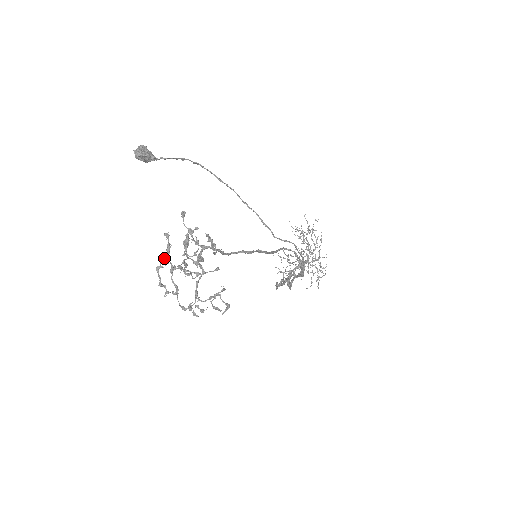
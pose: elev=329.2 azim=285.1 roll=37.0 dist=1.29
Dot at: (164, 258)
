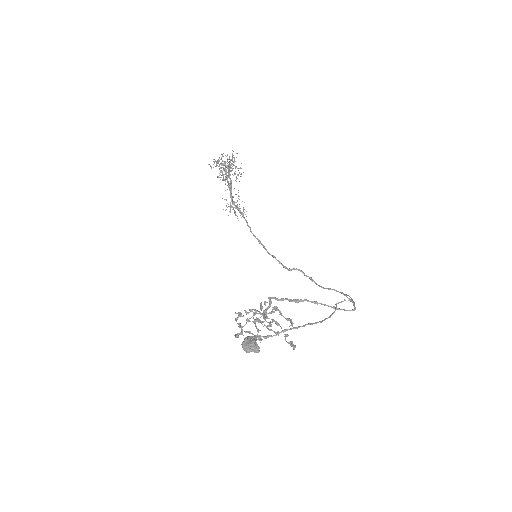
Dot at: (241, 333)
